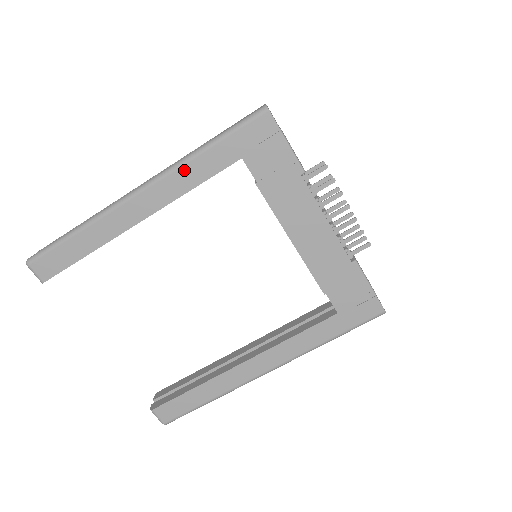
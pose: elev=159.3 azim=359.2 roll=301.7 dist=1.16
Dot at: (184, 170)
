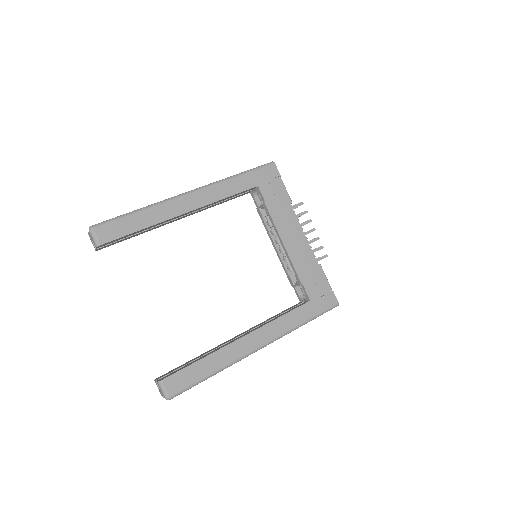
Dot at: (223, 185)
